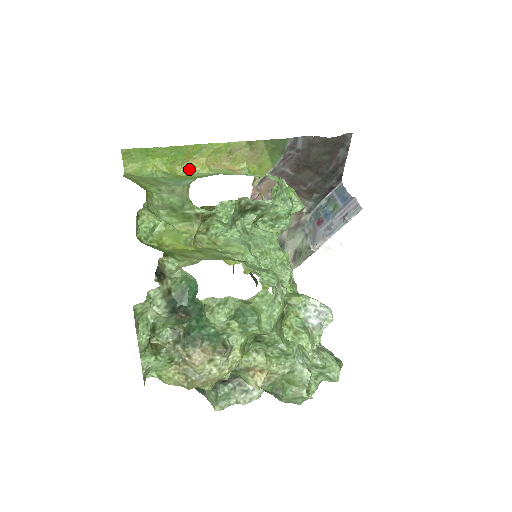
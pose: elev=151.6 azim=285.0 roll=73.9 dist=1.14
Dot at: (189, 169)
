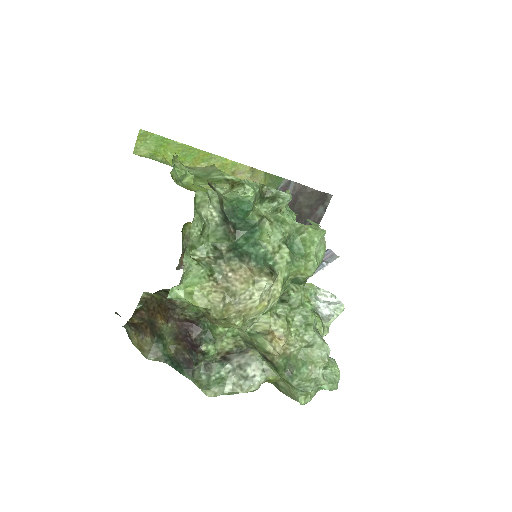
Dot at: occluded
